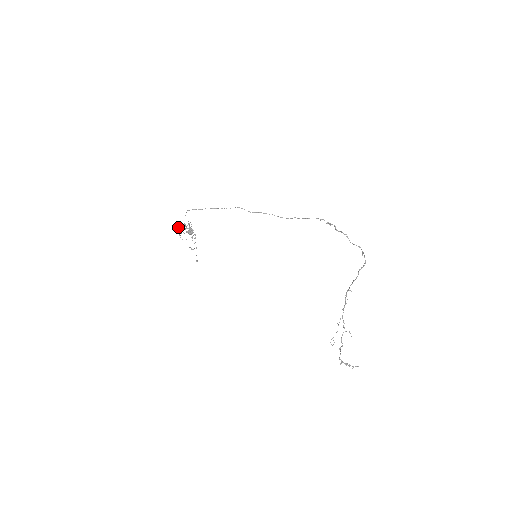
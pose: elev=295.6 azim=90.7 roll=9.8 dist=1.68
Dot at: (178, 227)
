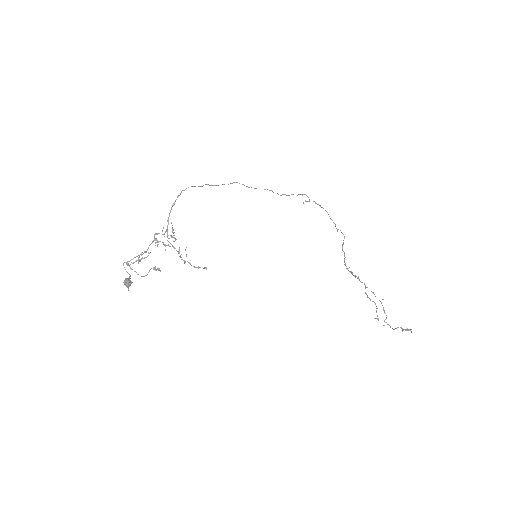
Dot at: (127, 261)
